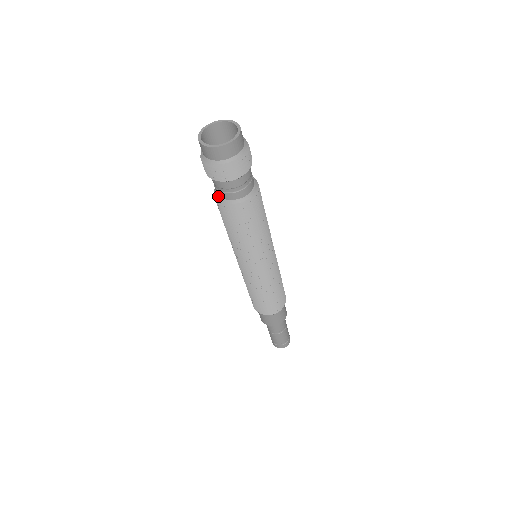
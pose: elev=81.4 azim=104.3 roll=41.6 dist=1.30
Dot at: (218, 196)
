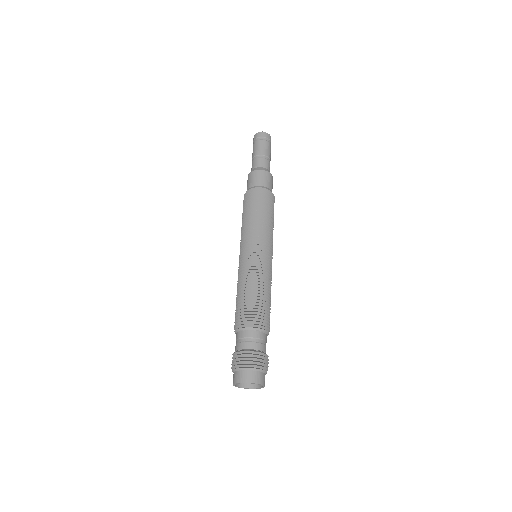
Dot at: (236, 335)
